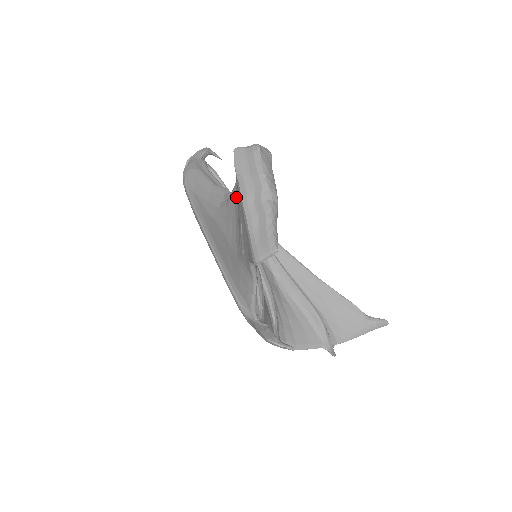
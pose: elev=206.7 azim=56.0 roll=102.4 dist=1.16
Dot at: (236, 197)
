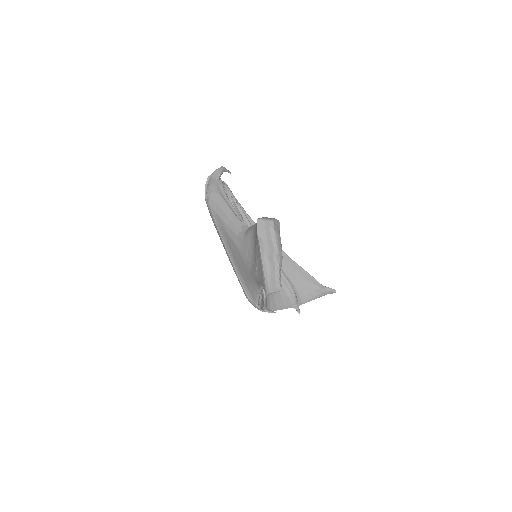
Dot at: (253, 239)
